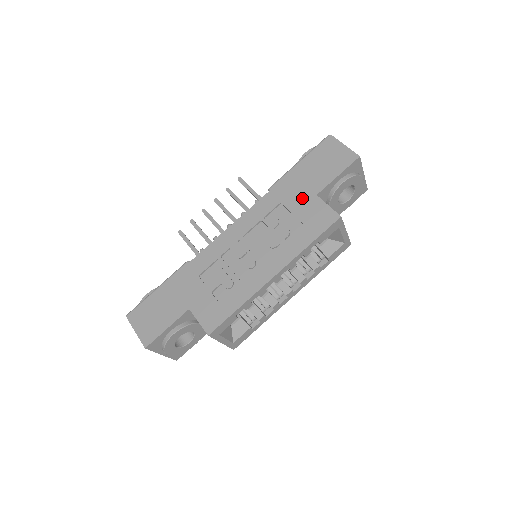
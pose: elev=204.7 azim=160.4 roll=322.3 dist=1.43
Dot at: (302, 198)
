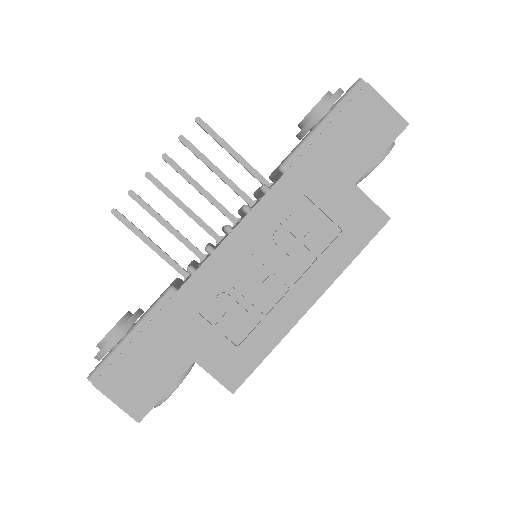
Dot at: (335, 188)
